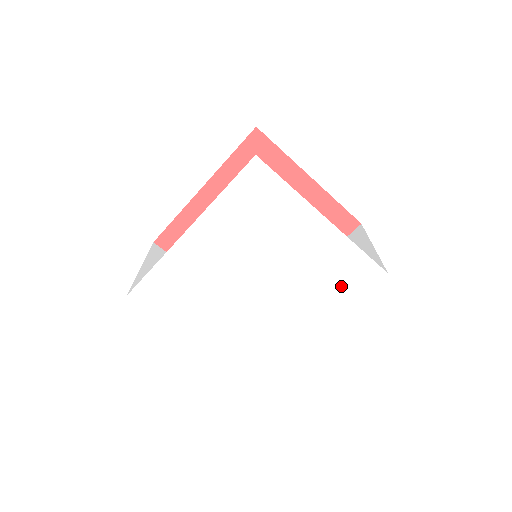
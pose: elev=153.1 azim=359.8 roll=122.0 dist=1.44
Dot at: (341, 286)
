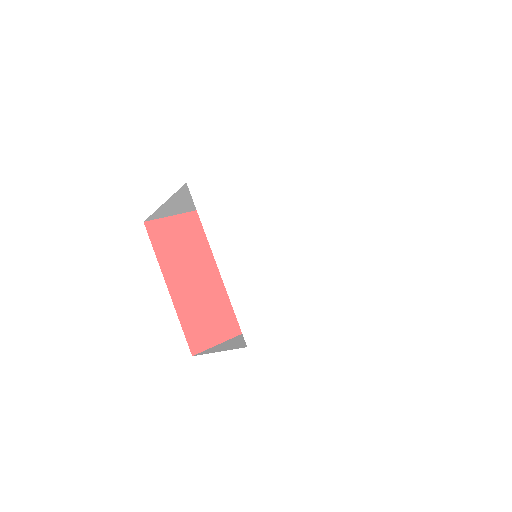
Dot at: (339, 281)
